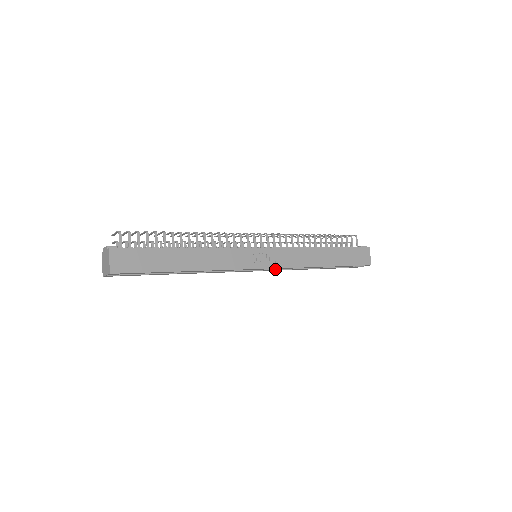
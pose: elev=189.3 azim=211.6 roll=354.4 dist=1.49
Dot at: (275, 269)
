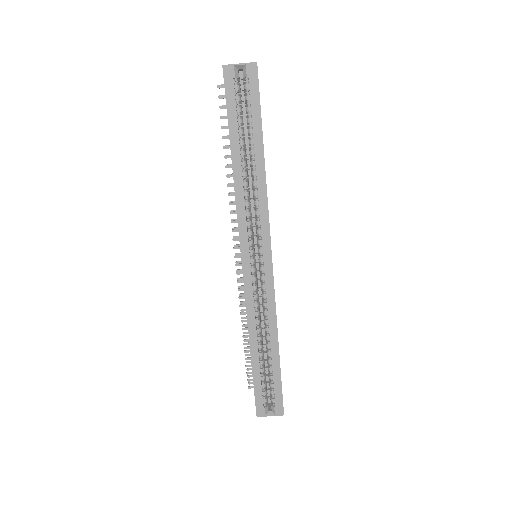
Dot at: (253, 290)
